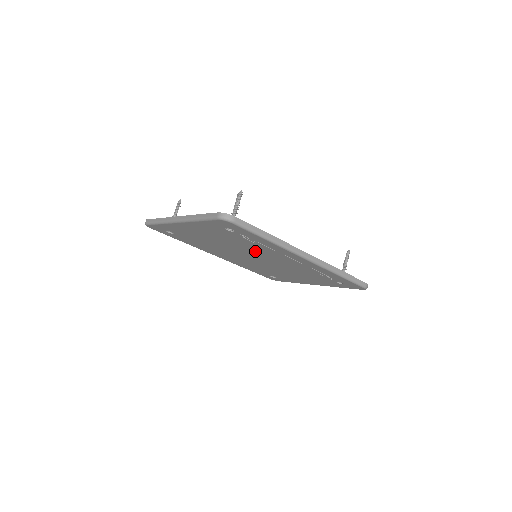
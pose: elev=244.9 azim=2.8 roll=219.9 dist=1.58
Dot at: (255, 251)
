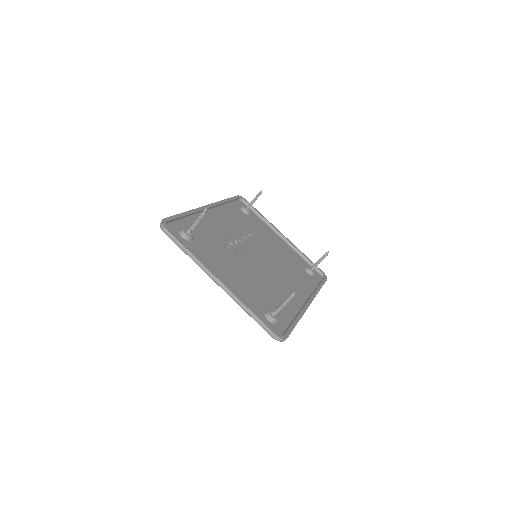
Dot at: (265, 278)
